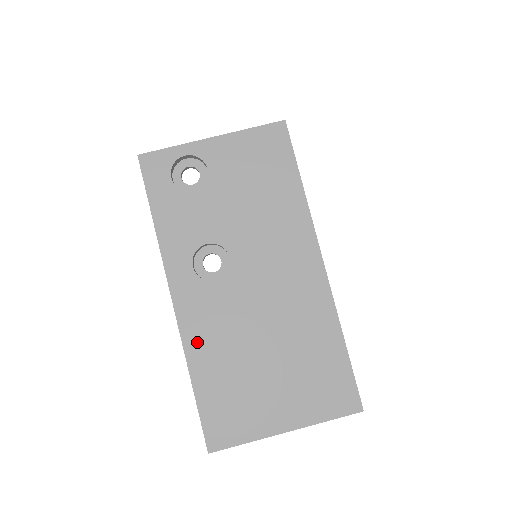
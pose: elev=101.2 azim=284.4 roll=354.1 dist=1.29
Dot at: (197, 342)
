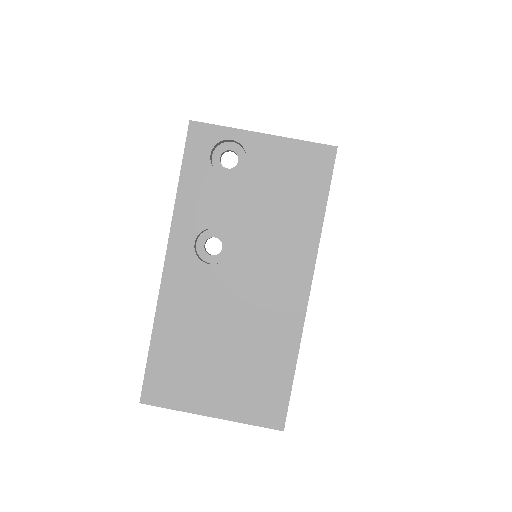
Dot at: (170, 309)
